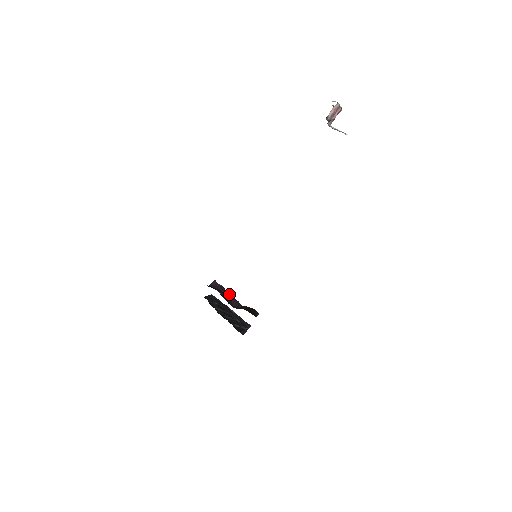
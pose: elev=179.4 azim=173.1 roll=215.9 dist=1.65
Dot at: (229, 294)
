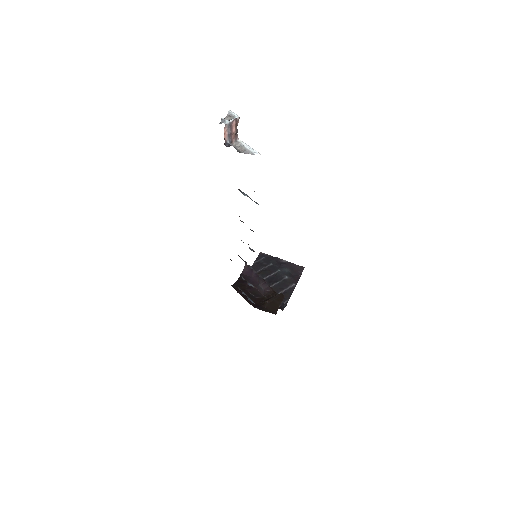
Dot at: (259, 278)
